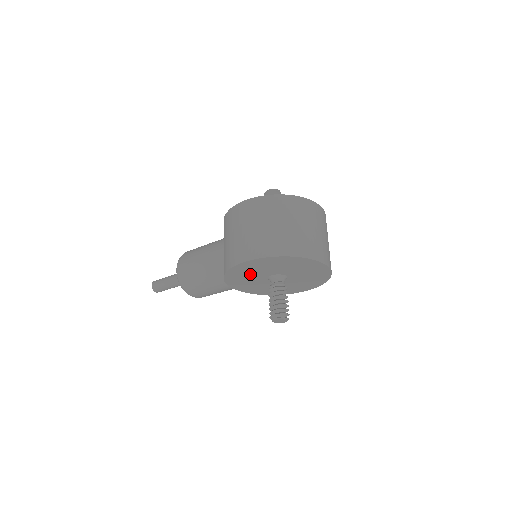
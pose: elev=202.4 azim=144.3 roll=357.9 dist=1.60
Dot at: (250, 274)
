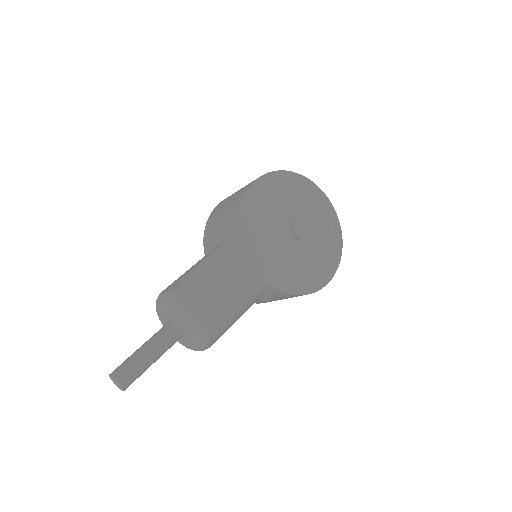
Dot at: (265, 217)
